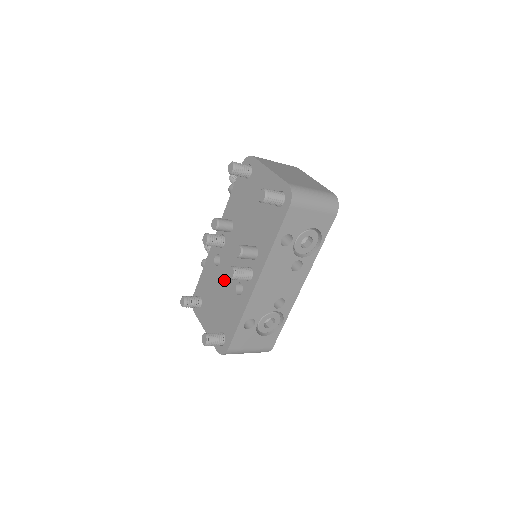
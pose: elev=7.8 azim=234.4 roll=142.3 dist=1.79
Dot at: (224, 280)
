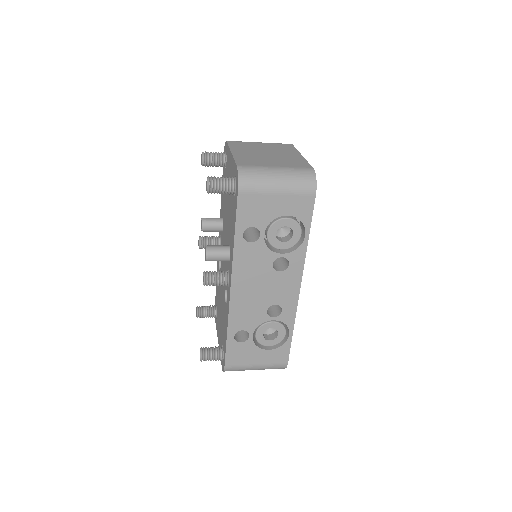
Dot at: (222, 286)
